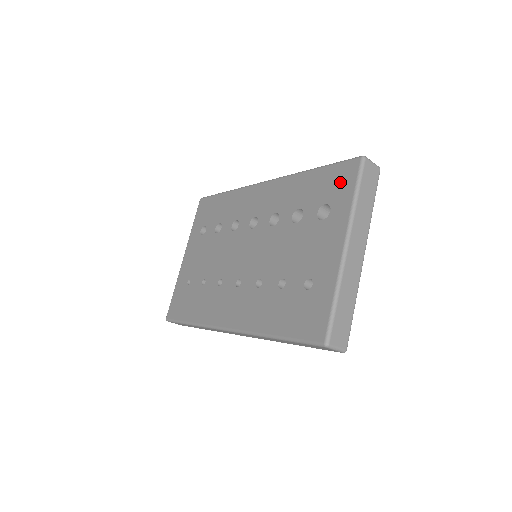
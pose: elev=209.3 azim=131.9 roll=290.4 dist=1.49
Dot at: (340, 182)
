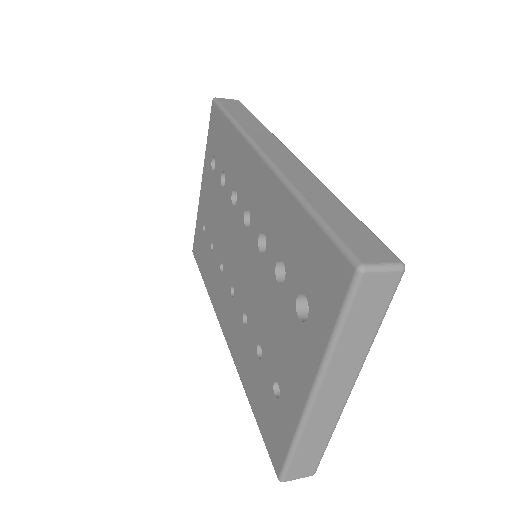
Dot at: (324, 282)
